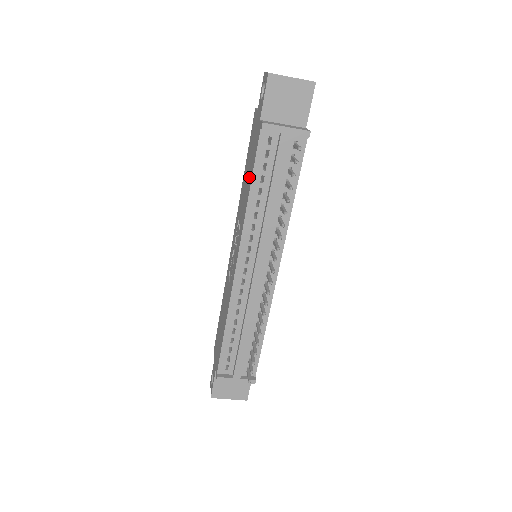
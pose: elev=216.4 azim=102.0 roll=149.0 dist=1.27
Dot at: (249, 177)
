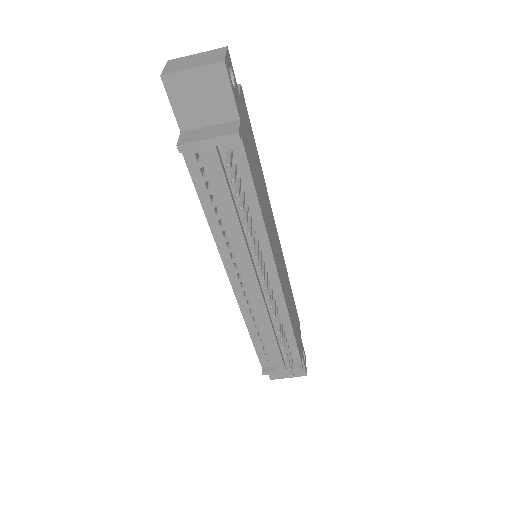
Dot at: occluded
